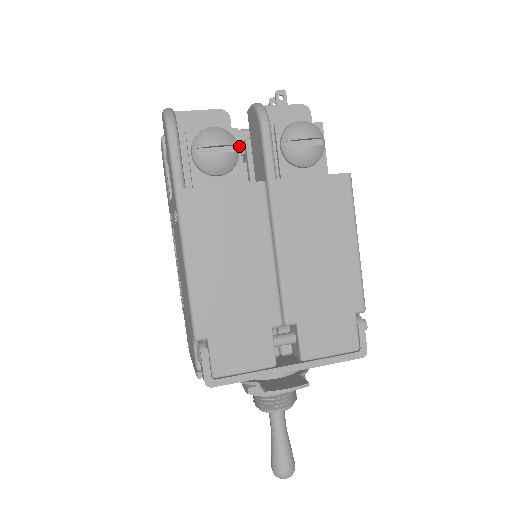
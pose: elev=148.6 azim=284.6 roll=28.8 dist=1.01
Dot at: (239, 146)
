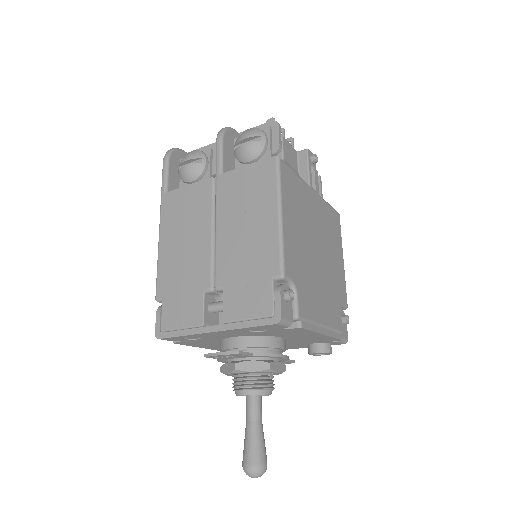
Dot at: (210, 160)
